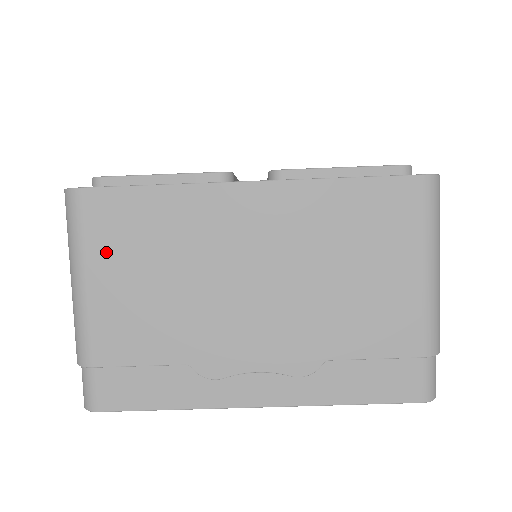
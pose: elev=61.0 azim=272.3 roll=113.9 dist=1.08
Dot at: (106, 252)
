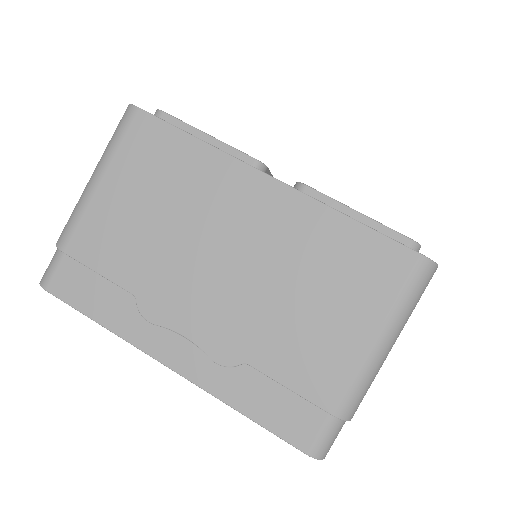
Dot at: (128, 168)
